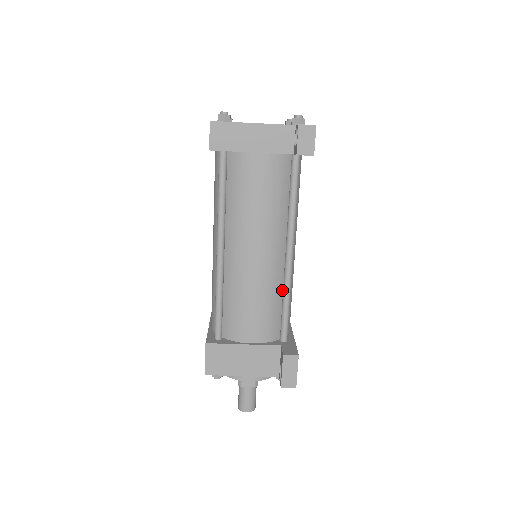
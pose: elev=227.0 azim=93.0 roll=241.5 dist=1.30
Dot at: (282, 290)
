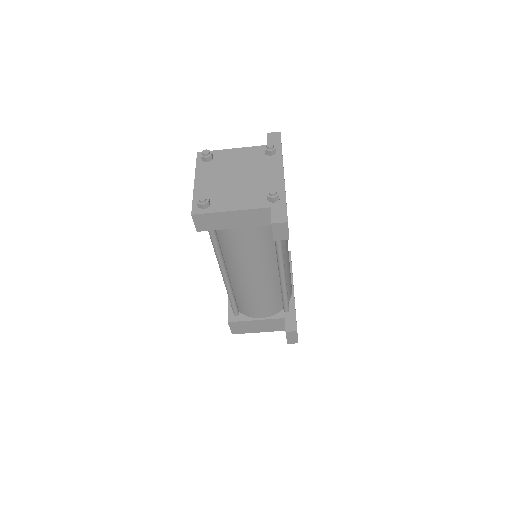
Dot at: (280, 287)
